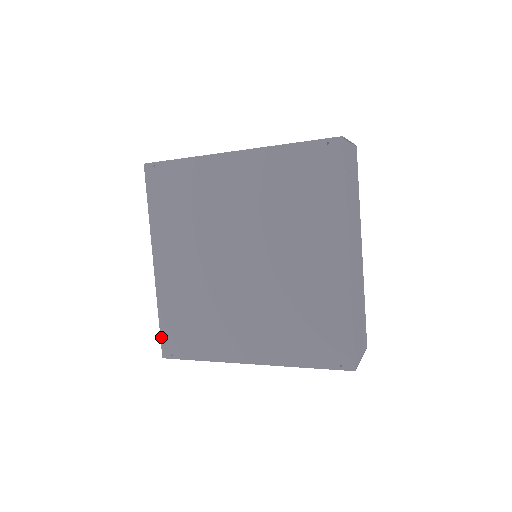
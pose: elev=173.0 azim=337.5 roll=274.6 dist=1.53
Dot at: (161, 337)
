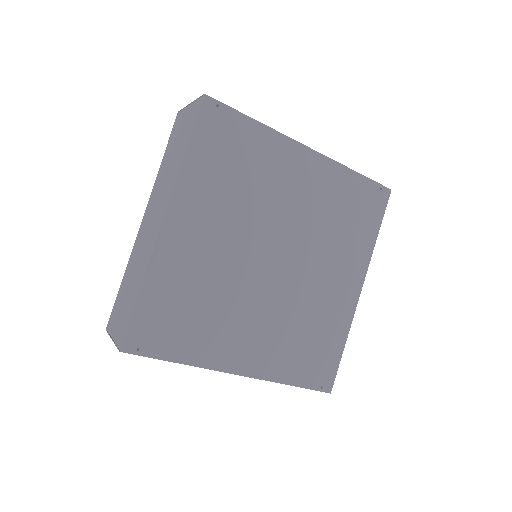
Dot at: (131, 322)
